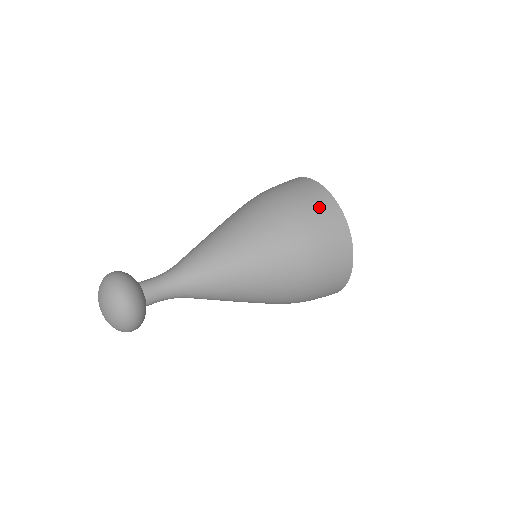
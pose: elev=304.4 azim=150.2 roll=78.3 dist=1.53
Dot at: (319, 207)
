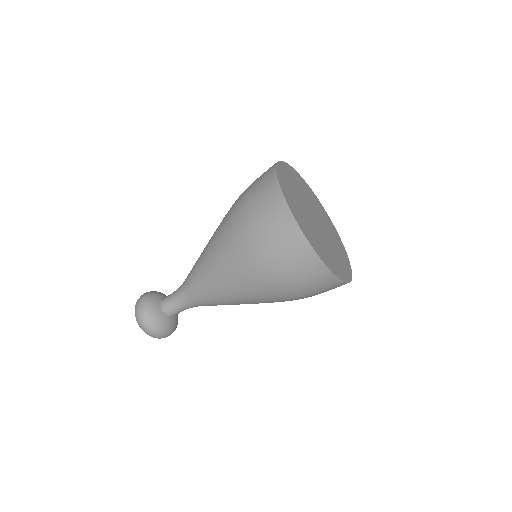
Dot at: (269, 219)
